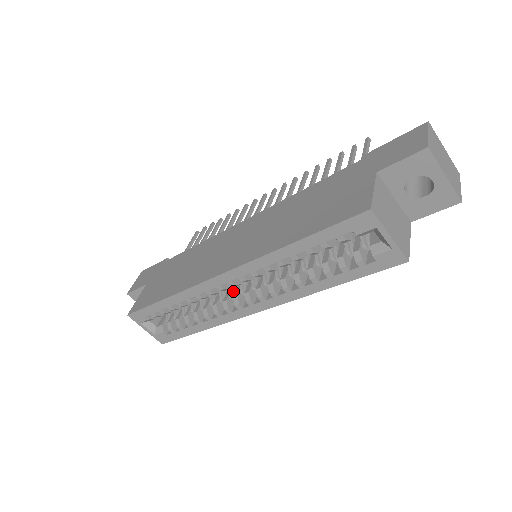
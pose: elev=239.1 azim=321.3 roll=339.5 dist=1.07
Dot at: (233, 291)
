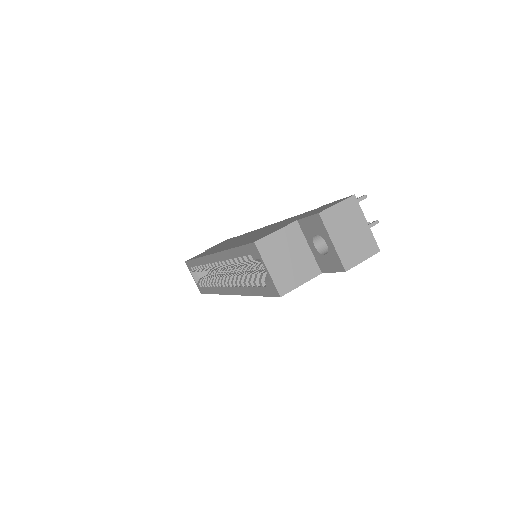
Dot at: (228, 273)
